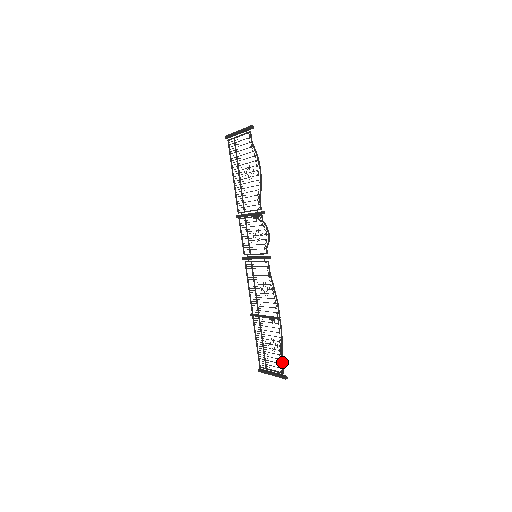
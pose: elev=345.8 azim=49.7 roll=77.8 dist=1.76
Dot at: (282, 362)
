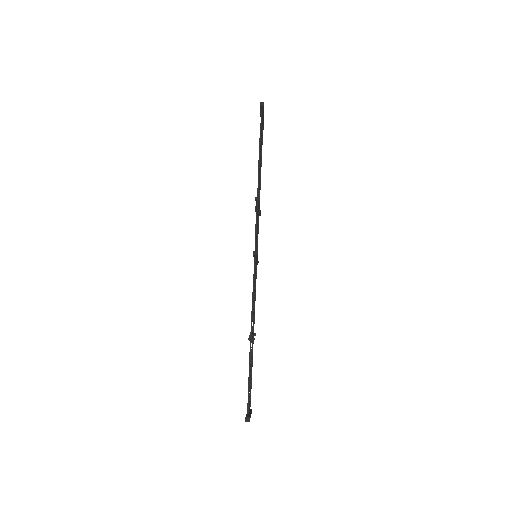
Dot at: (248, 396)
